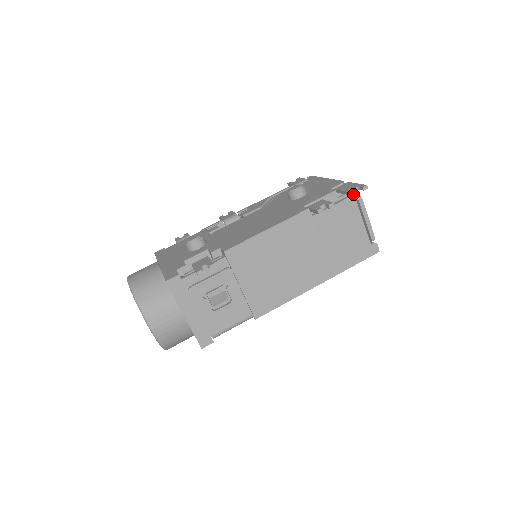
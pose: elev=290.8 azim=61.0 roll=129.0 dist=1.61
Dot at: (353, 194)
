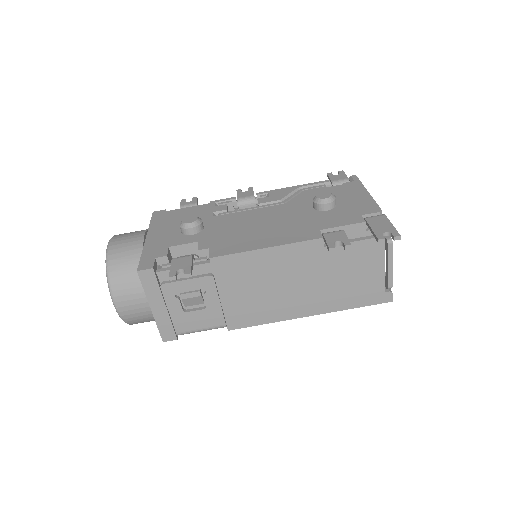
Dot at: (379, 241)
